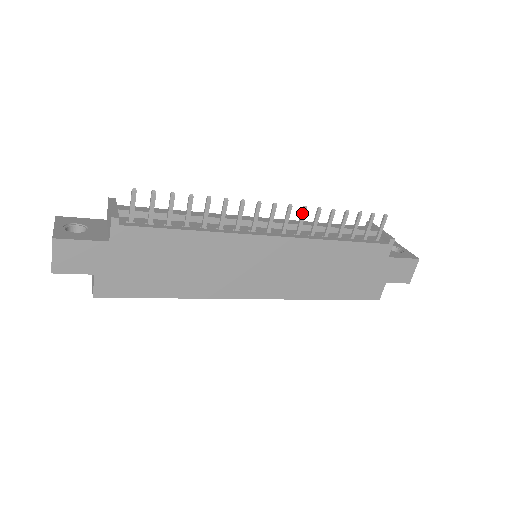
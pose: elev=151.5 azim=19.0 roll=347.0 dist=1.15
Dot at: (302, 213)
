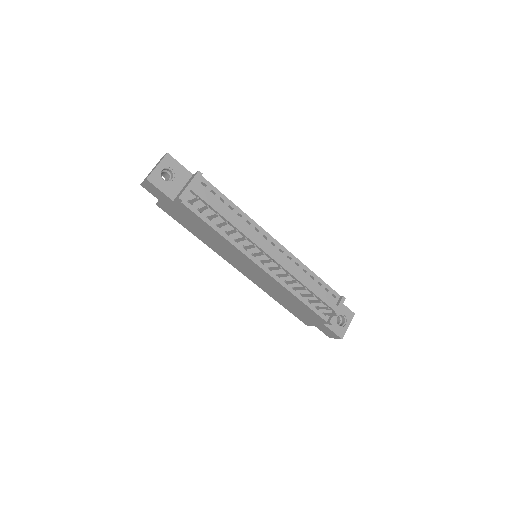
Dot at: (286, 275)
